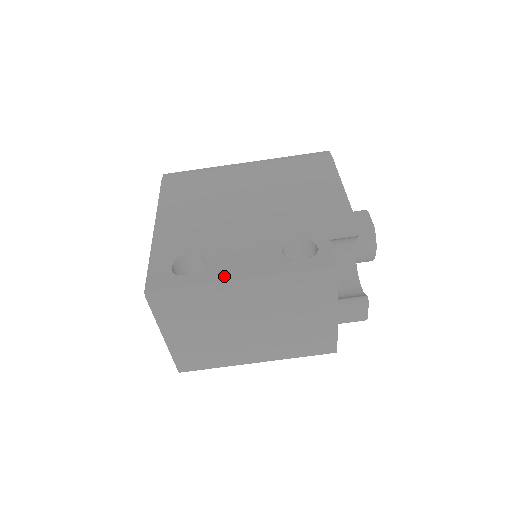
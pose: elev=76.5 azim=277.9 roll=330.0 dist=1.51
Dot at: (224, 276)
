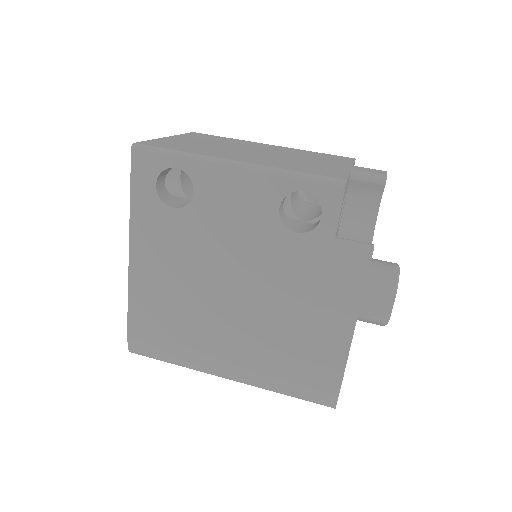
Dot at: occluded
